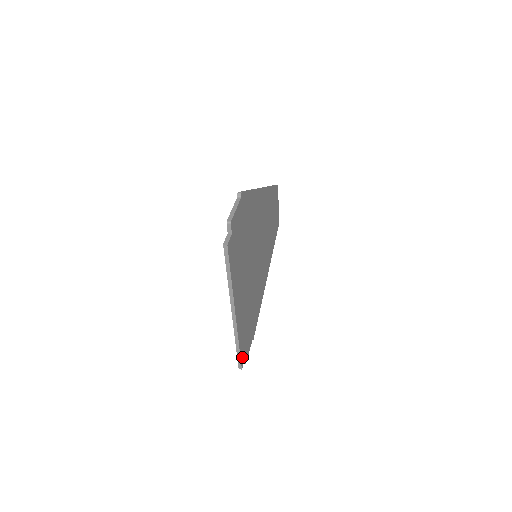
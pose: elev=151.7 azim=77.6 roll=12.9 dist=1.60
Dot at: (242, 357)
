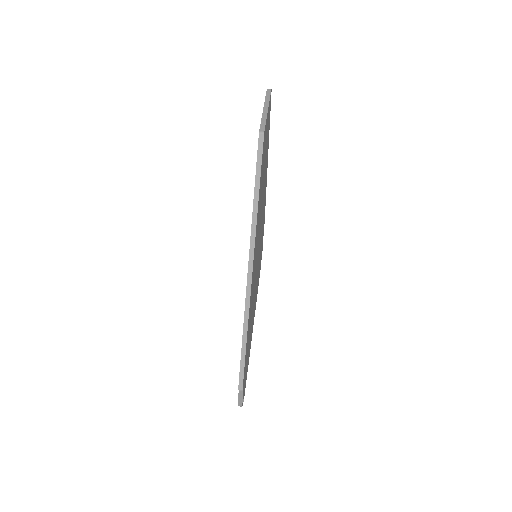
Dot at: occluded
